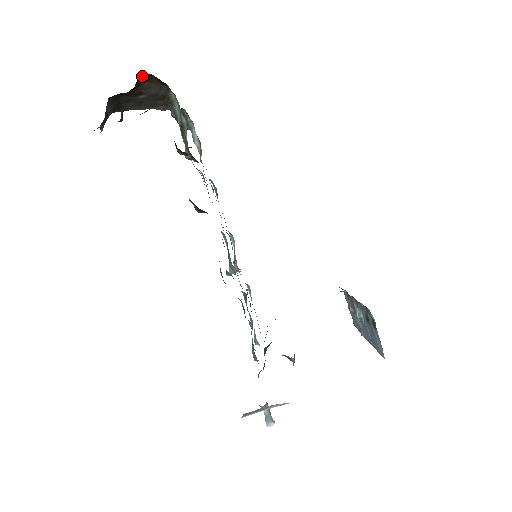
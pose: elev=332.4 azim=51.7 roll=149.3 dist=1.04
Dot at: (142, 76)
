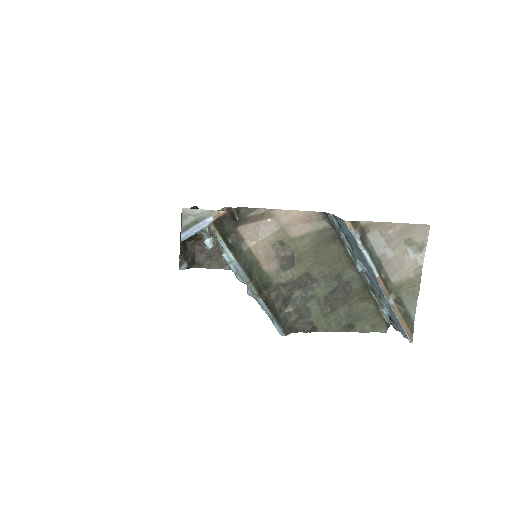
Dot at: occluded
